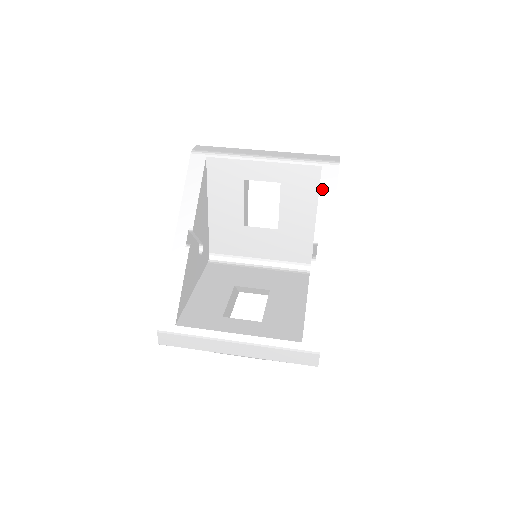
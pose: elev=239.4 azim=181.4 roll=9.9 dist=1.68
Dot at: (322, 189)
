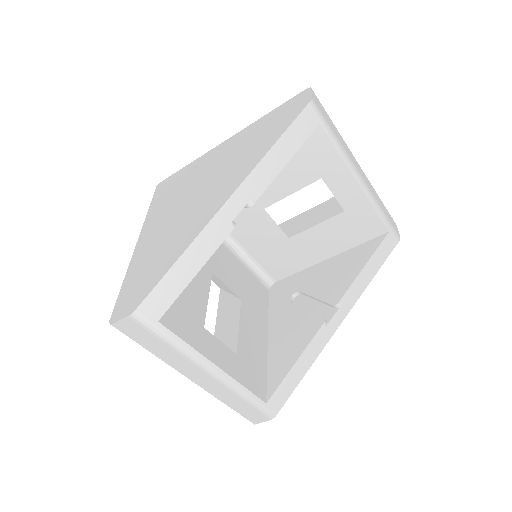
Dot at: (375, 256)
